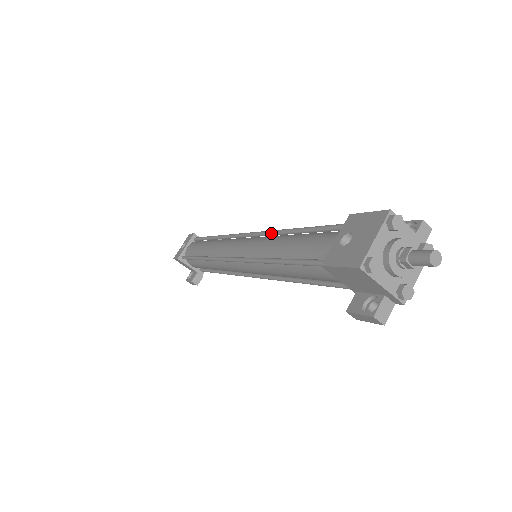
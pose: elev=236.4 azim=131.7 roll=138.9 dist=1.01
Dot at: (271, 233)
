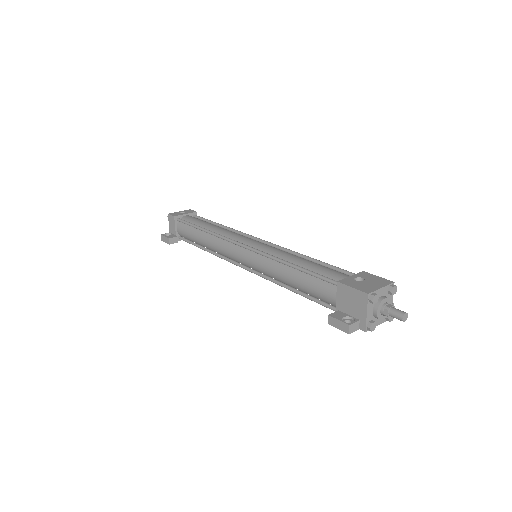
Dot at: (287, 250)
